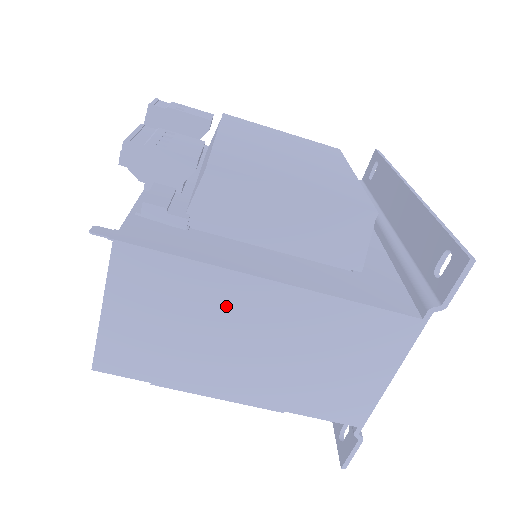
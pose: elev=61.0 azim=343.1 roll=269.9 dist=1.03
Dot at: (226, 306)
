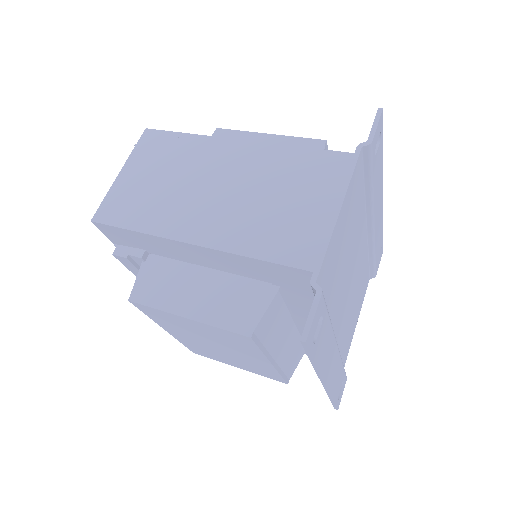
Dot at: (203, 160)
